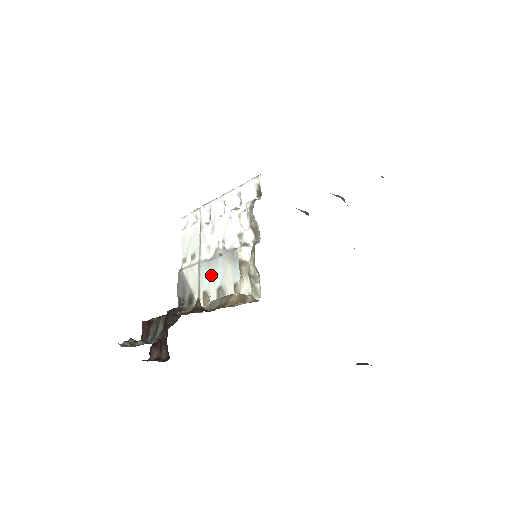
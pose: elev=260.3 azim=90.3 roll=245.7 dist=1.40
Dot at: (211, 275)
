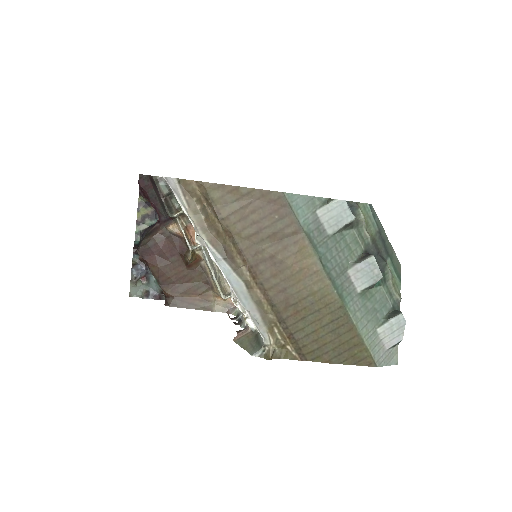
Dot at: occluded
